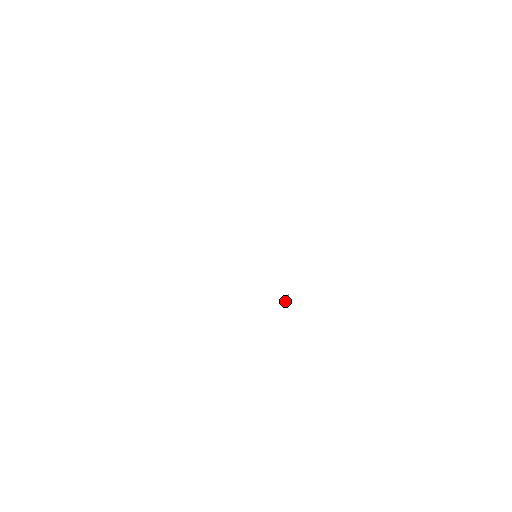
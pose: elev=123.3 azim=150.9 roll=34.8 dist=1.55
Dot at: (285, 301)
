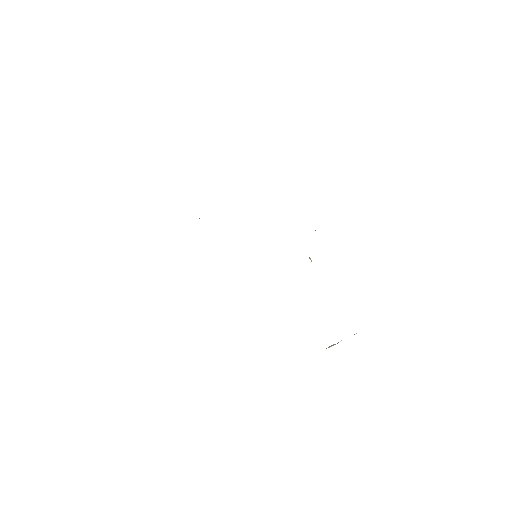
Dot at: occluded
